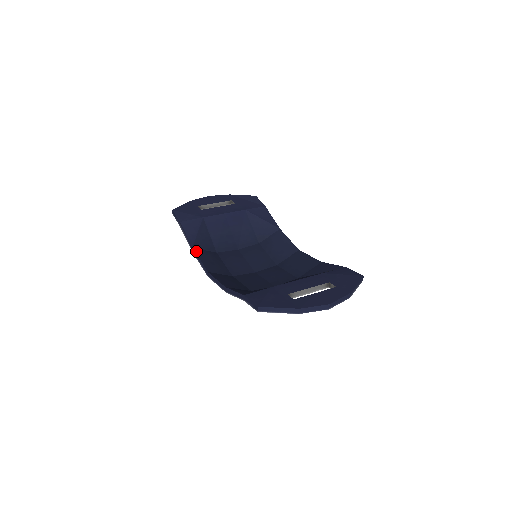
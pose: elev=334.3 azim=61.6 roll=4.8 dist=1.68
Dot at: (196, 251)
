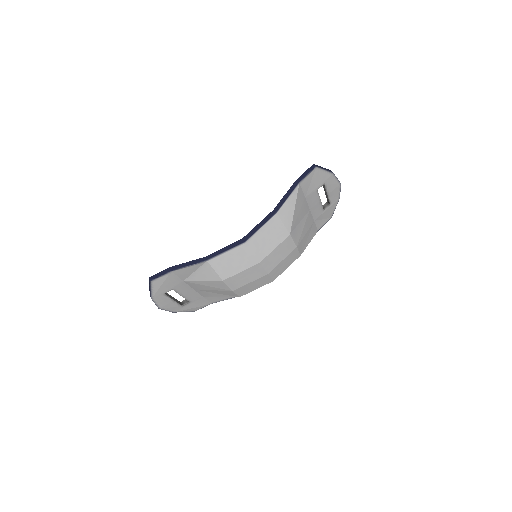
Dot at: (212, 255)
